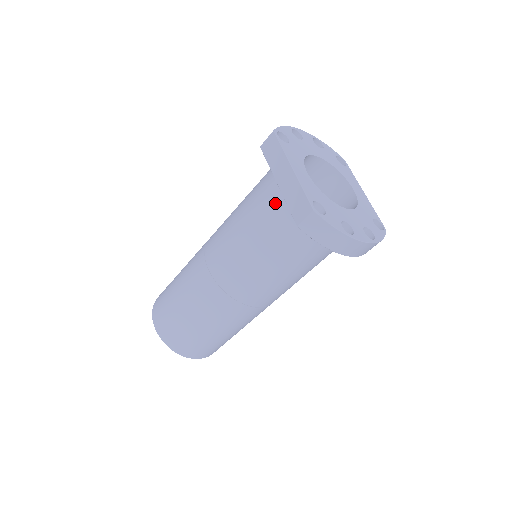
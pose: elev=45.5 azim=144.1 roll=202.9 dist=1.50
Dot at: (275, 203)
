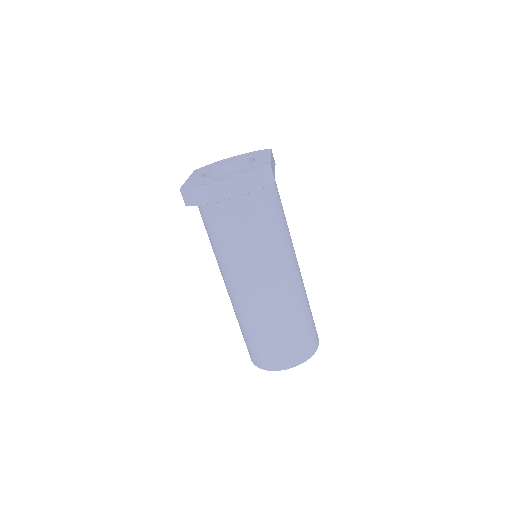
Dot at: occluded
